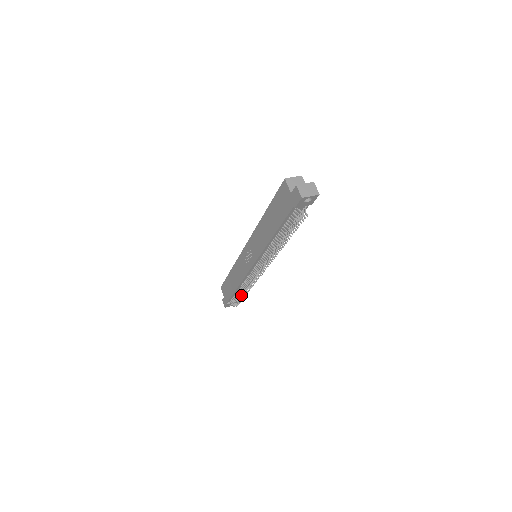
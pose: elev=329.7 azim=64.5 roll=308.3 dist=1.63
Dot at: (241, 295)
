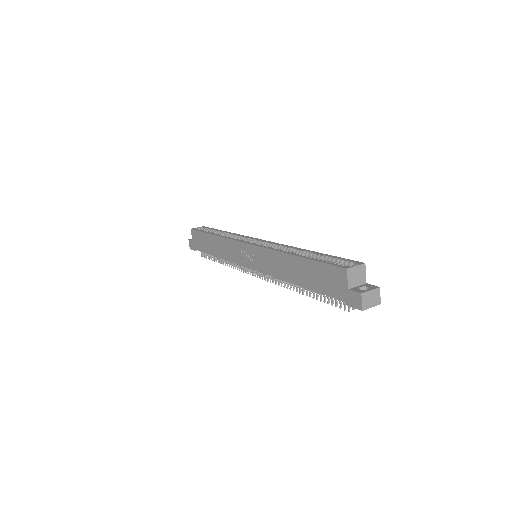
Dot at: (218, 260)
